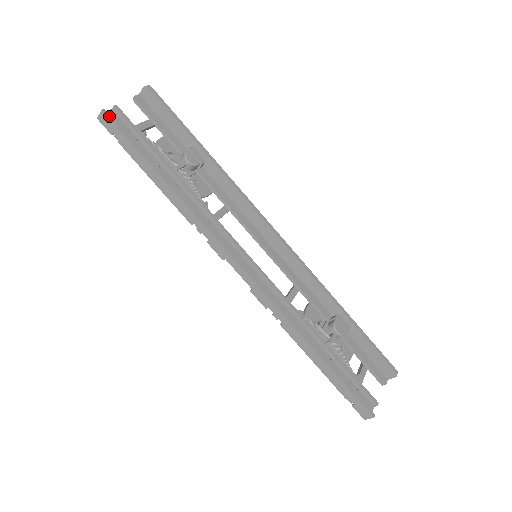
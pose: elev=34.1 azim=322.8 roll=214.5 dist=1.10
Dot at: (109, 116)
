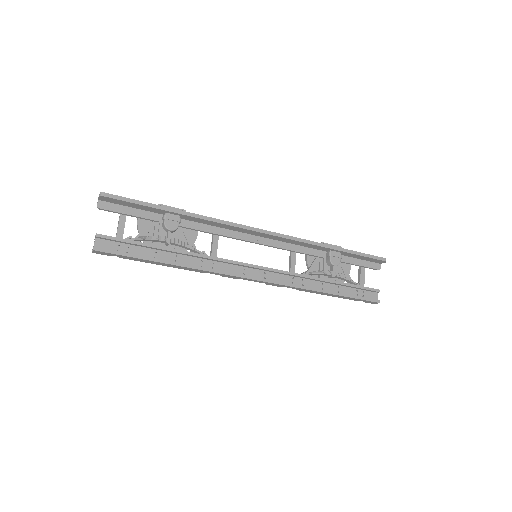
Dot at: (101, 250)
